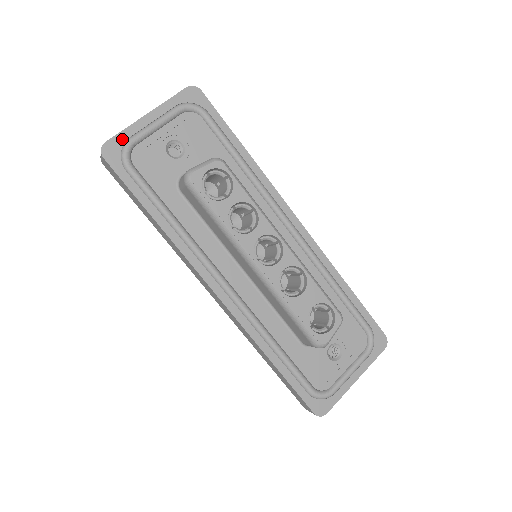
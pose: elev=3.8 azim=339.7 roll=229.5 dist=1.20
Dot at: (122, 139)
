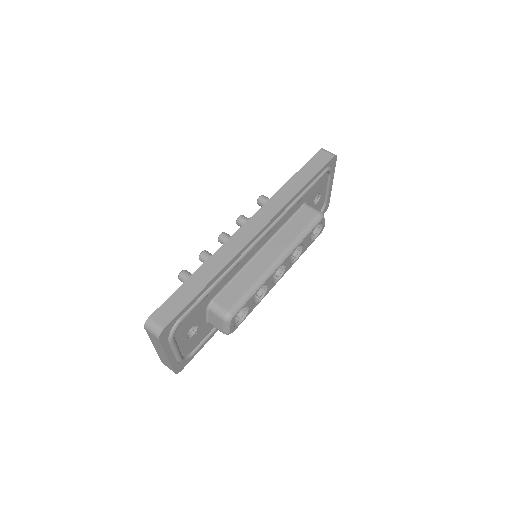
Dot at: (176, 365)
